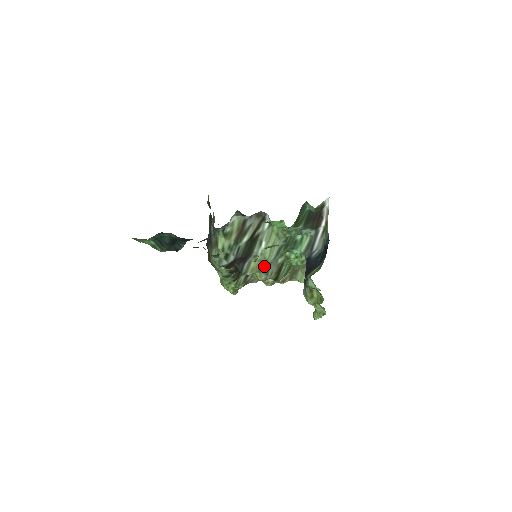
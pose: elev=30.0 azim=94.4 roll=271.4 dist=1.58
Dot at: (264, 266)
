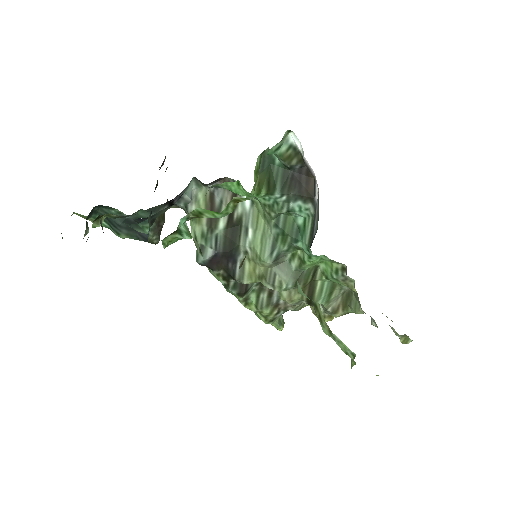
Dot at: (263, 270)
